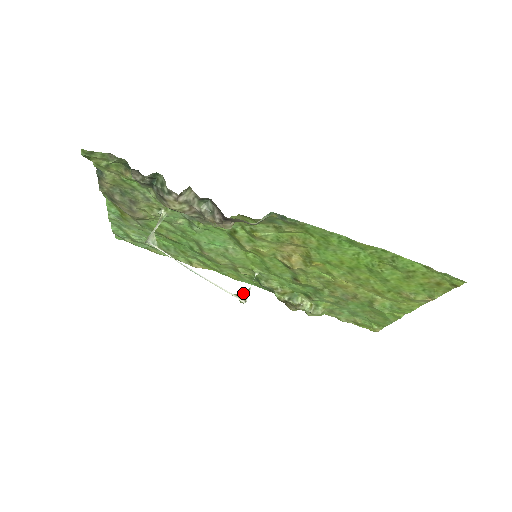
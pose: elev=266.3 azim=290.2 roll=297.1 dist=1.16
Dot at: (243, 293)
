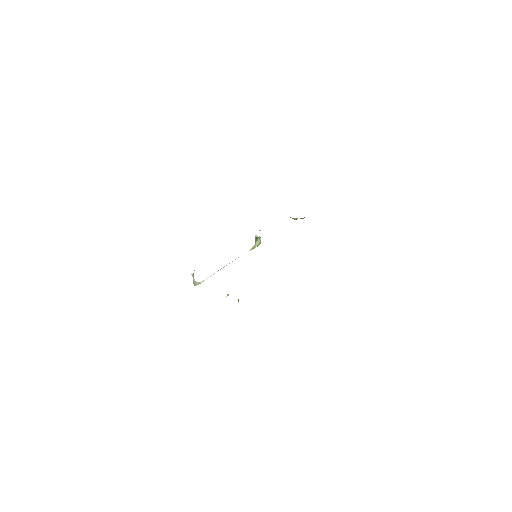
Dot at: (257, 242)
